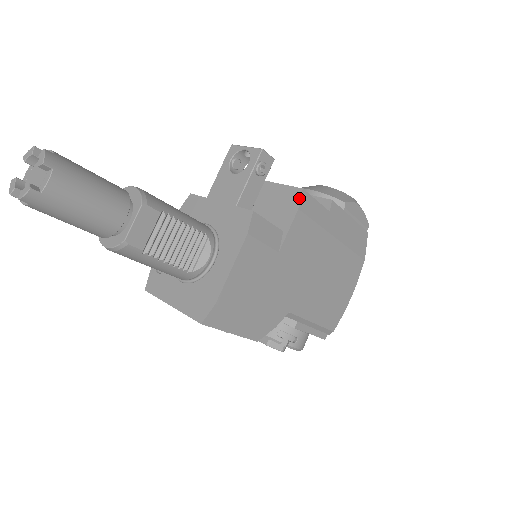
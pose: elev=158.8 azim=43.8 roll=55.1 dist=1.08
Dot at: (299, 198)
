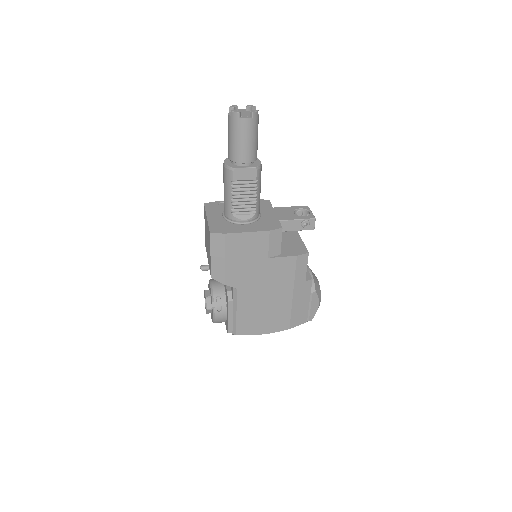
Dot at: (303, 253)
